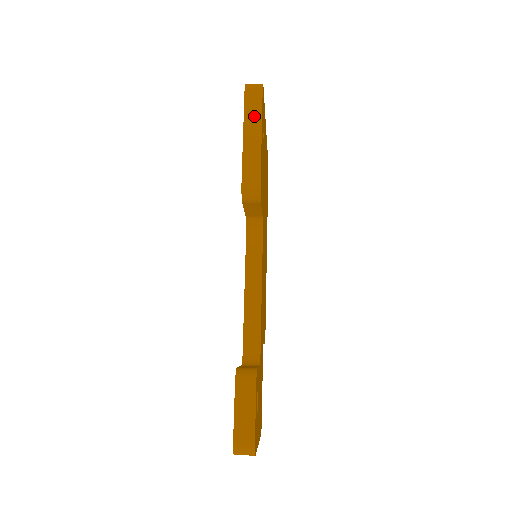
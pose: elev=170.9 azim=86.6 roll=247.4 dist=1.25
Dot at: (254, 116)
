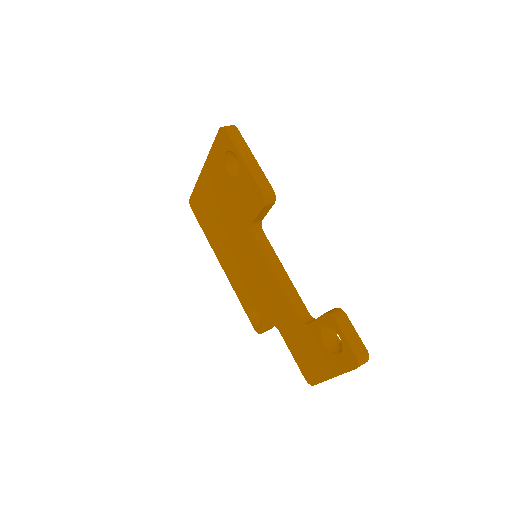
Dot at: (243, 146)
